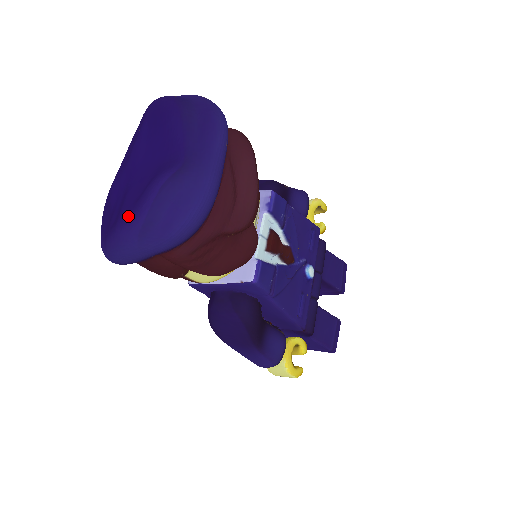
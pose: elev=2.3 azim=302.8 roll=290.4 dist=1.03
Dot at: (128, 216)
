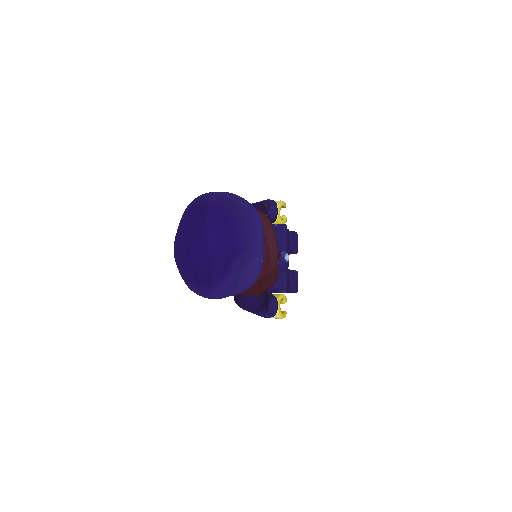
Dot at: (220, 281)
